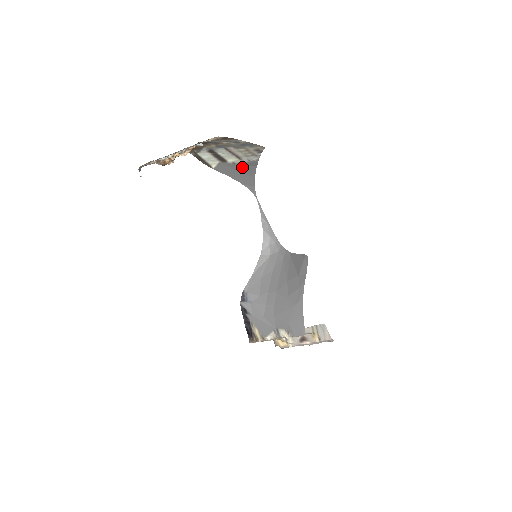
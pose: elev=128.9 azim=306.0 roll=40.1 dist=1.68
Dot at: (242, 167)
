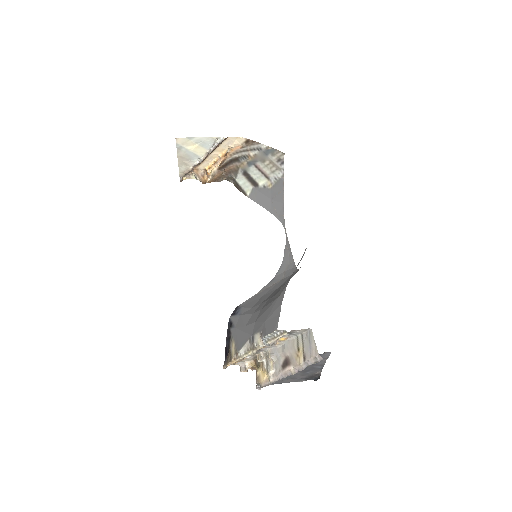
Dot at: (272, 191)
